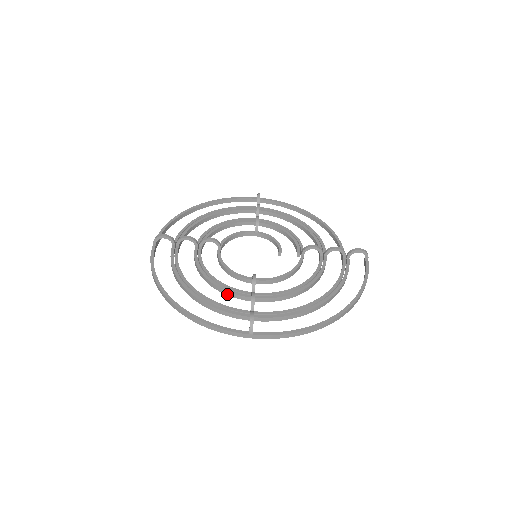
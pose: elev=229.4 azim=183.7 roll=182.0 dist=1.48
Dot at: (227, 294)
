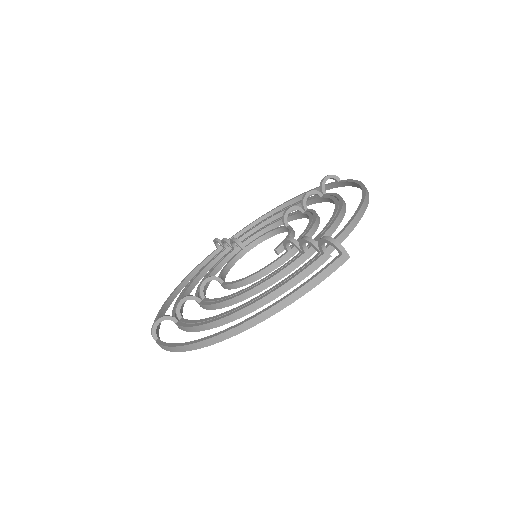
Dot at: occluded
